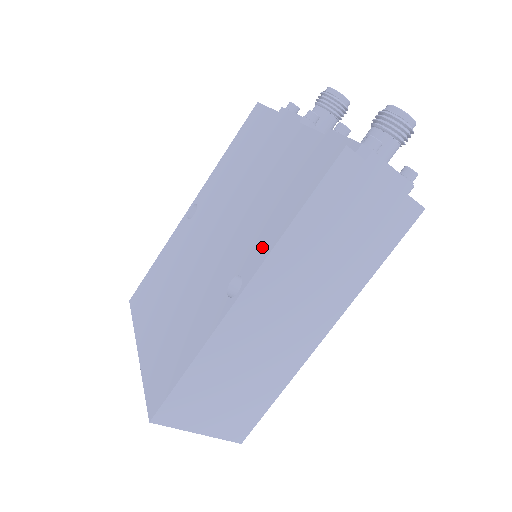
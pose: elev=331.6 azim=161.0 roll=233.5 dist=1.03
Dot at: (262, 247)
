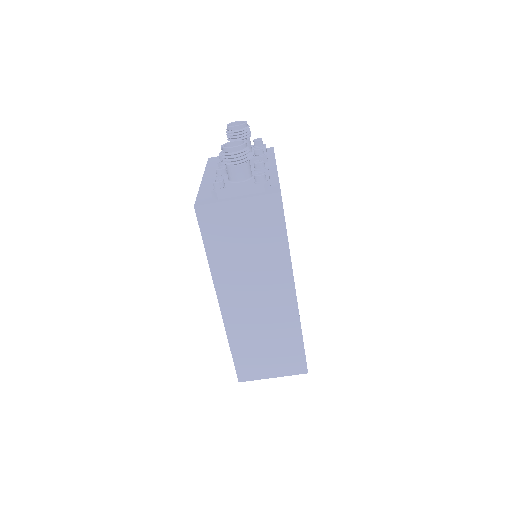
Dot at: occluded
